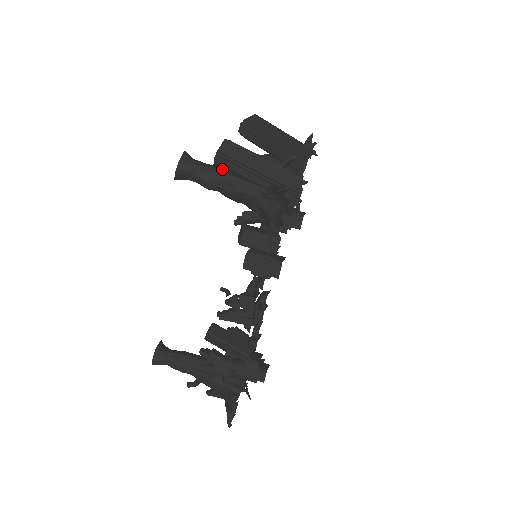
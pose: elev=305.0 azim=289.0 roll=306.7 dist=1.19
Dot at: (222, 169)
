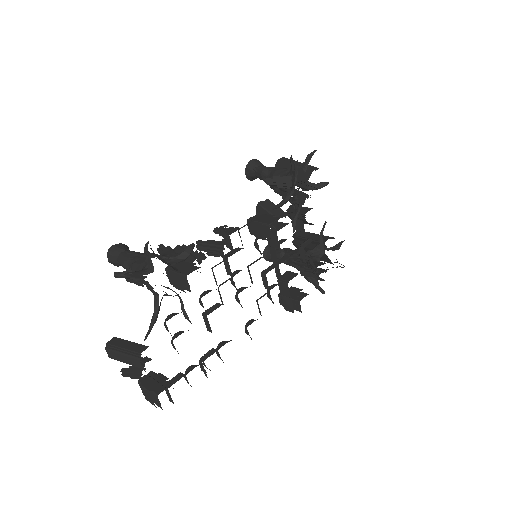
Dot at: (279, 166)
